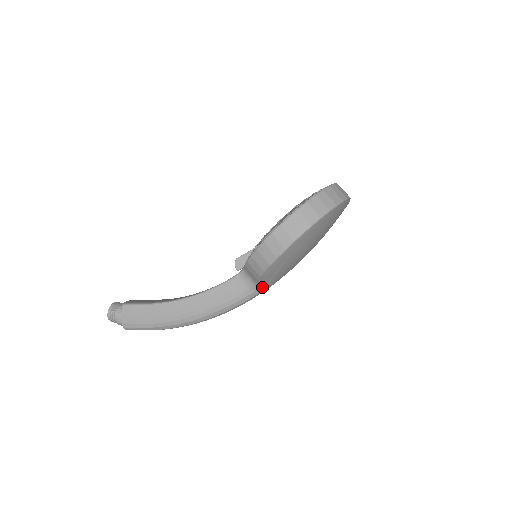
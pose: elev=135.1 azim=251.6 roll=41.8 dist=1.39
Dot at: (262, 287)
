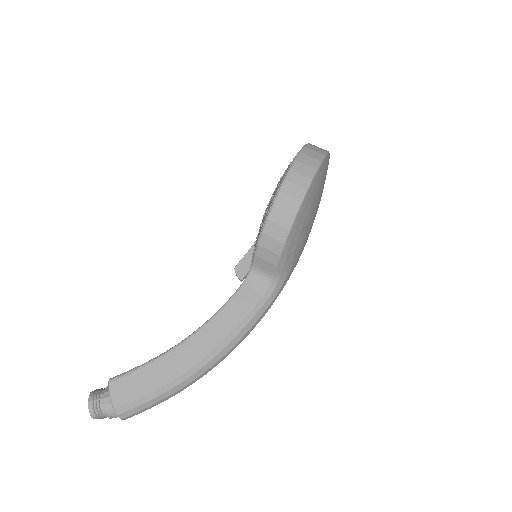
Dot at: (280, 281)
